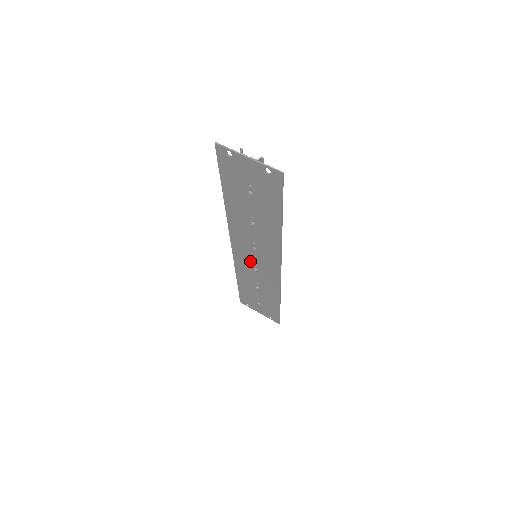
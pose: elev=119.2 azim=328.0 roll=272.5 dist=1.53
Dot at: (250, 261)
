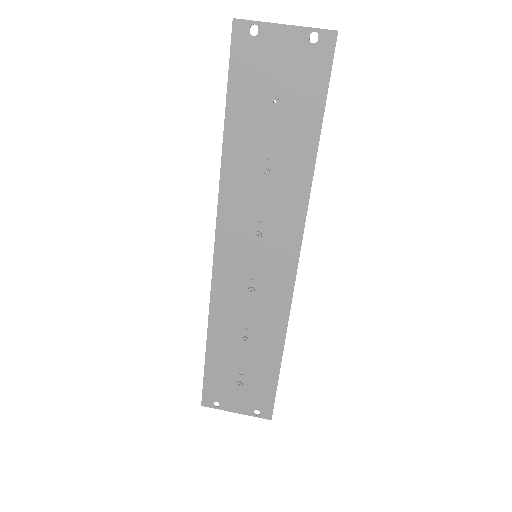
Dot at: (243, 274)
